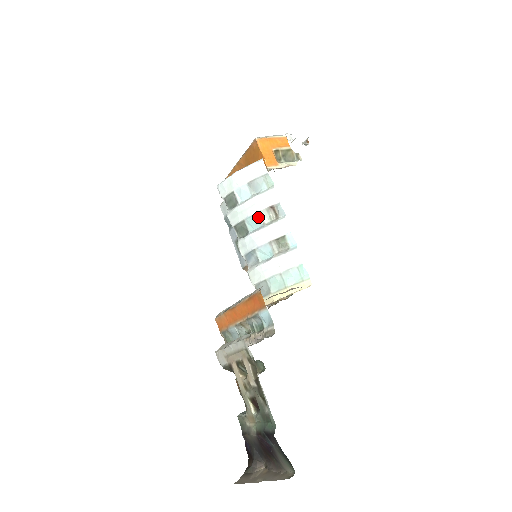
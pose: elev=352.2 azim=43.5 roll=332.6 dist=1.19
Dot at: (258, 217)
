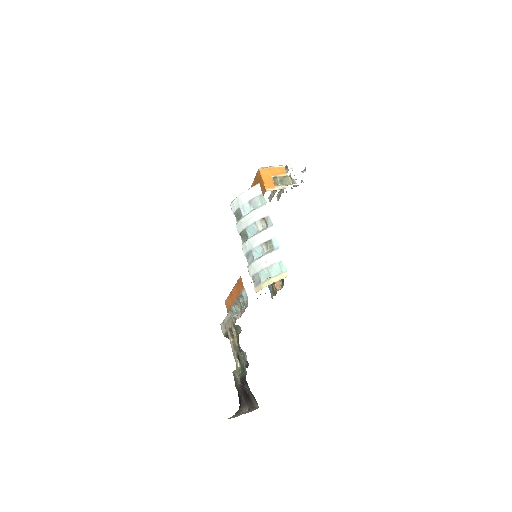
Dot at: (254, 226)
